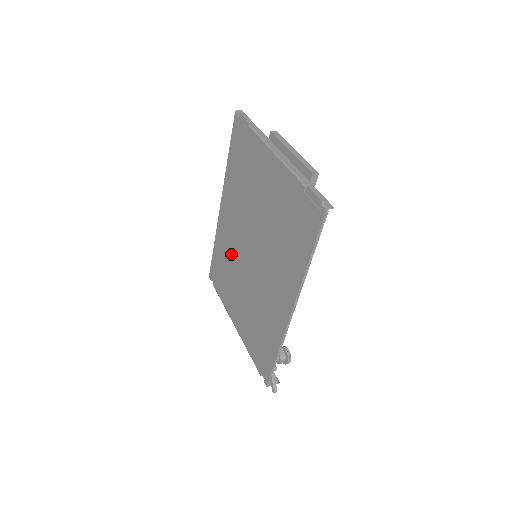
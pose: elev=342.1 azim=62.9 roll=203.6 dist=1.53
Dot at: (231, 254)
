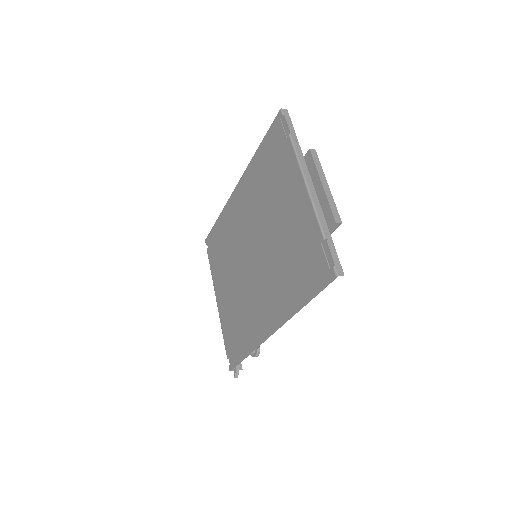
Dot at: (233, 238)
